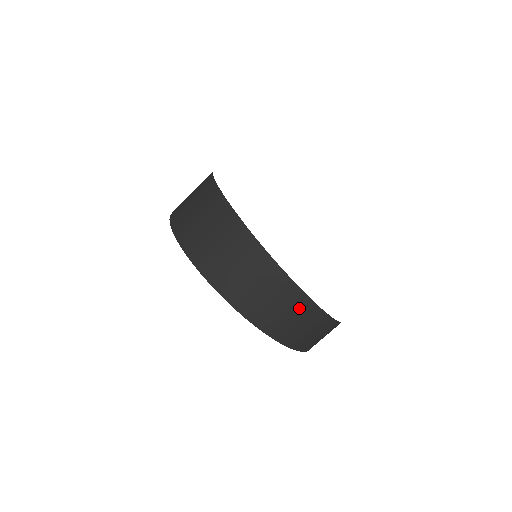
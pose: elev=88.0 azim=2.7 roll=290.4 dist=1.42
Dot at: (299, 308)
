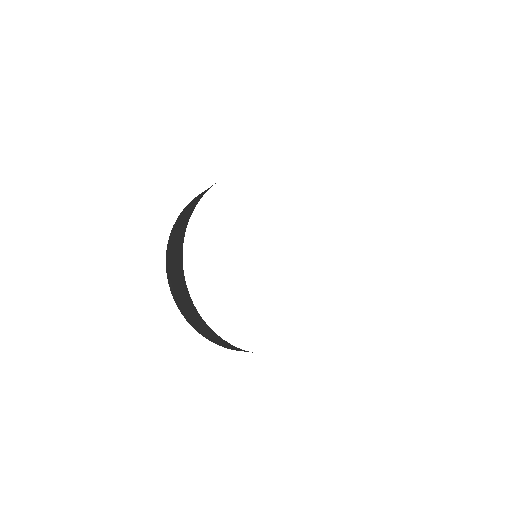
Dot at: (210, 332)
